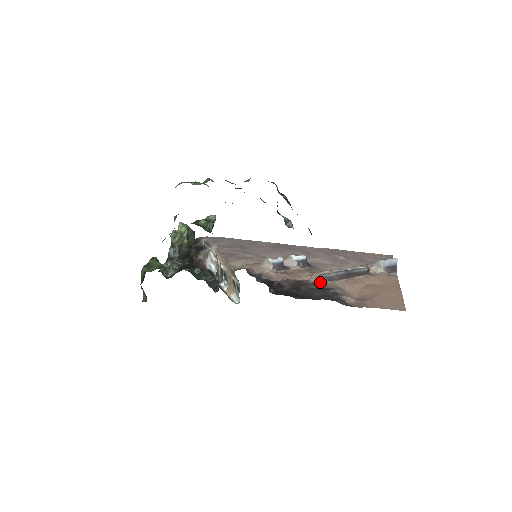
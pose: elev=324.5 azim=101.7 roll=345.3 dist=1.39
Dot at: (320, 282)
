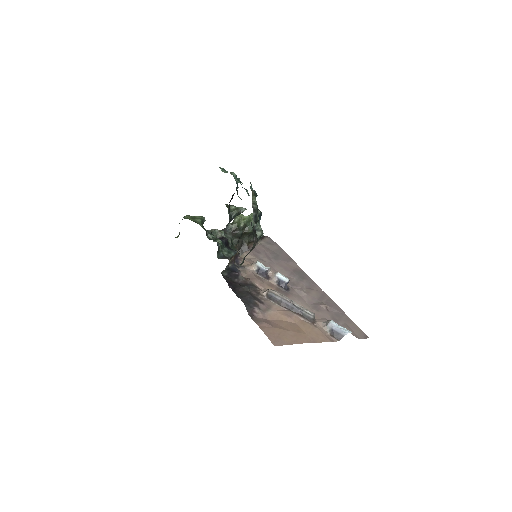
Dot at: (265, 296)
